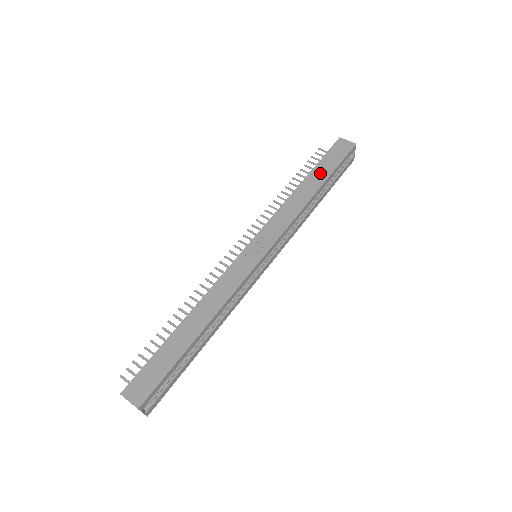
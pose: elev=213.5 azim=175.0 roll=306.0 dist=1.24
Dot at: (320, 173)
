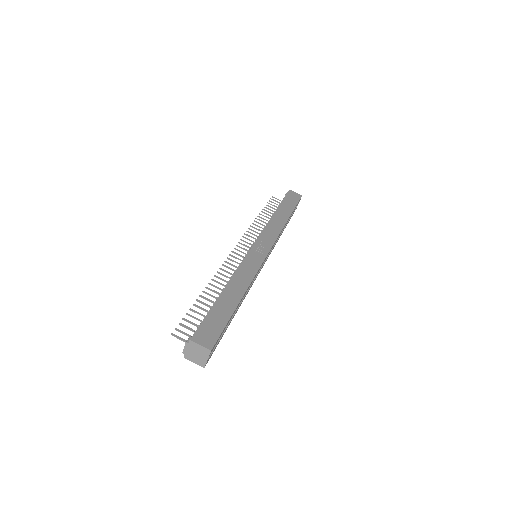
Dot at: (286, 208)
